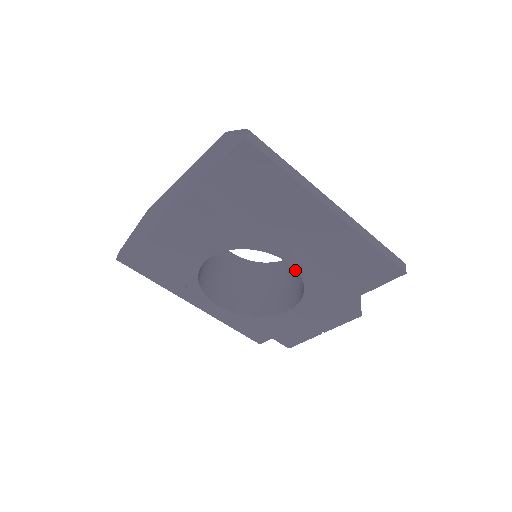
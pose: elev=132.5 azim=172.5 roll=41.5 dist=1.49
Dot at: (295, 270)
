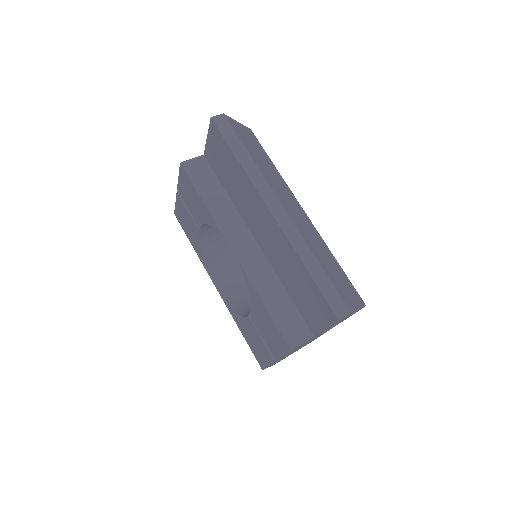
Dot at: occluded
